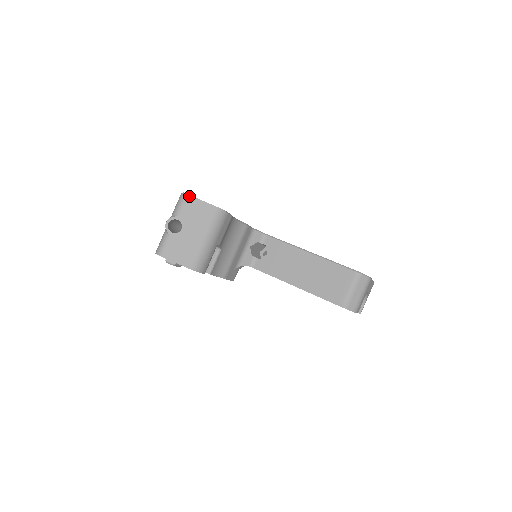
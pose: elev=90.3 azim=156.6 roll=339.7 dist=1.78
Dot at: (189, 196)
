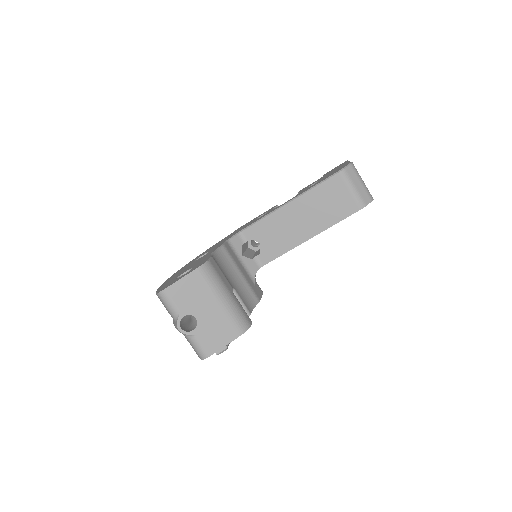
Dot at: (167, 289)
